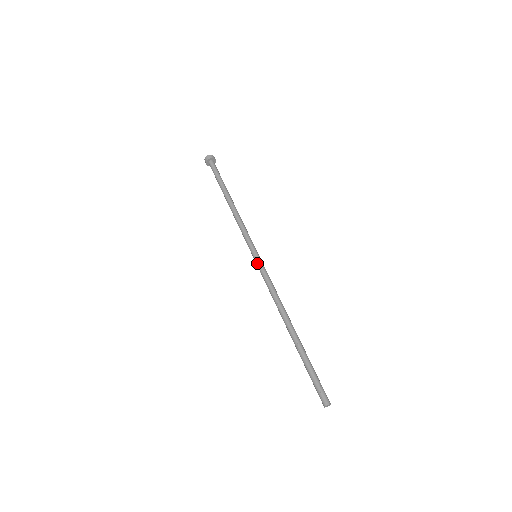
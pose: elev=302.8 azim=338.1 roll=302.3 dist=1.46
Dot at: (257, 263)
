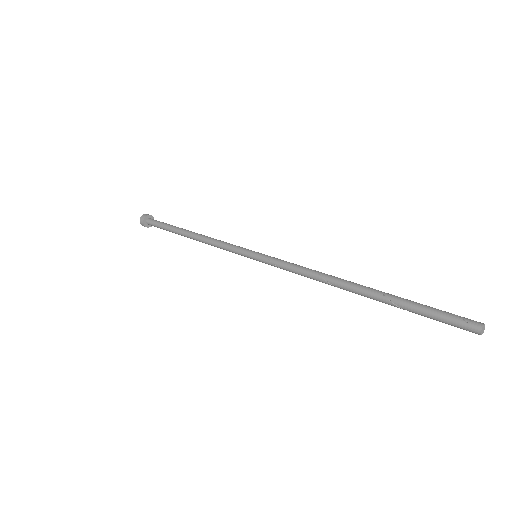
Dot at: (263, 257)
